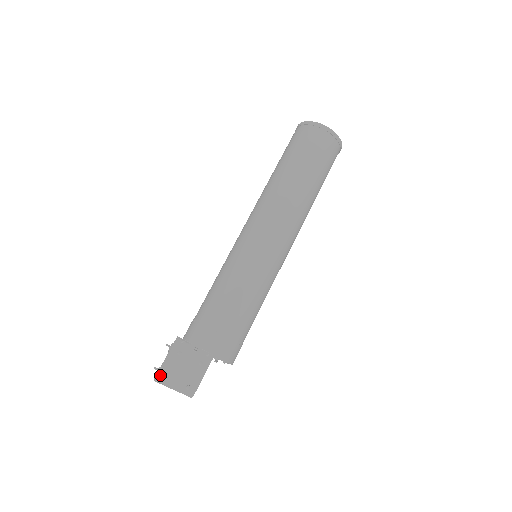
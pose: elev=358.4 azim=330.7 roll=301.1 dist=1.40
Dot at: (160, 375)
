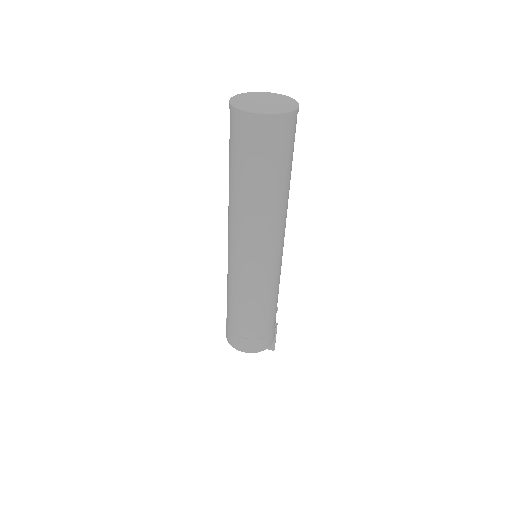
Dot at: occluded
